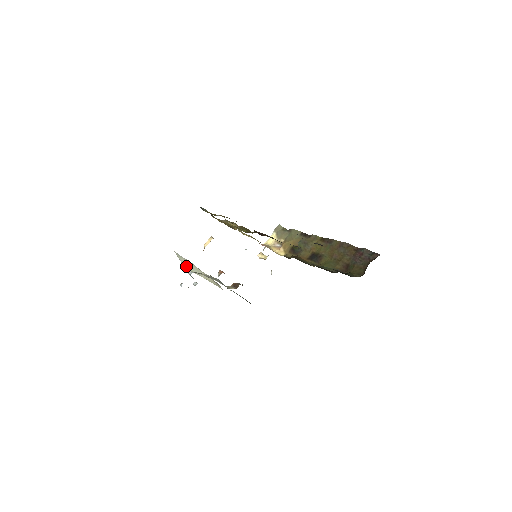
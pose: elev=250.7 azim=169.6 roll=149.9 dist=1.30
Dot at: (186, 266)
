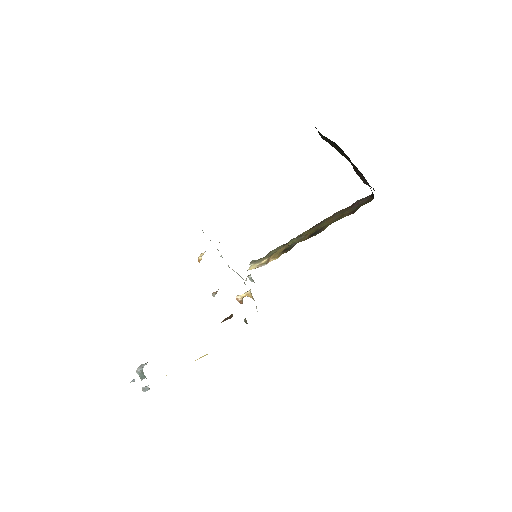
Dot at: occluded
